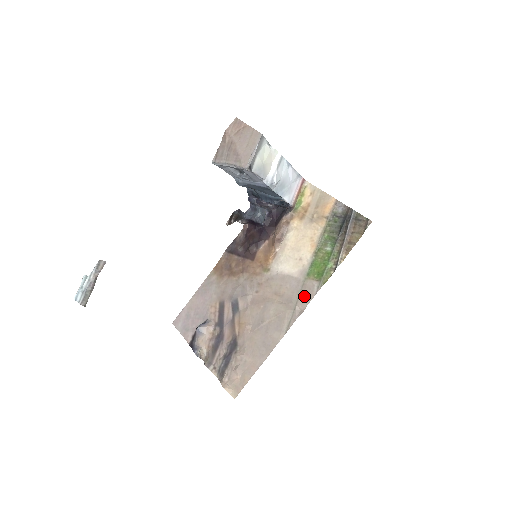
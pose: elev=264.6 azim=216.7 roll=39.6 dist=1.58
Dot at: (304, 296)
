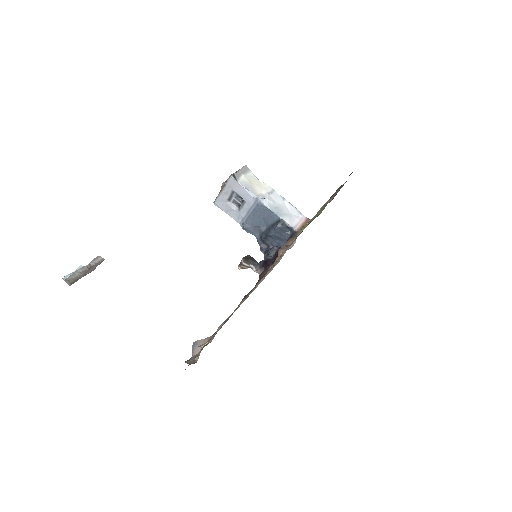
Dot at: (295, 238)
